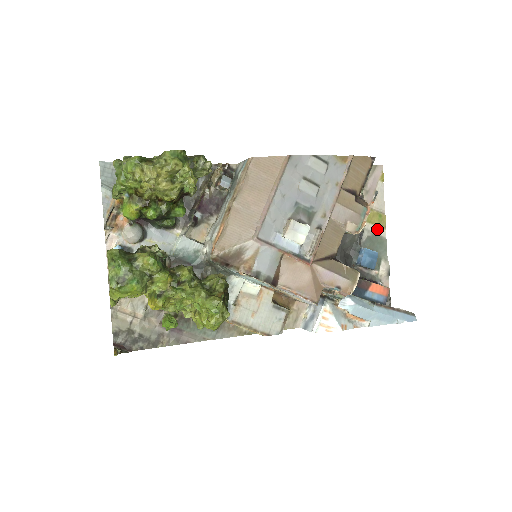
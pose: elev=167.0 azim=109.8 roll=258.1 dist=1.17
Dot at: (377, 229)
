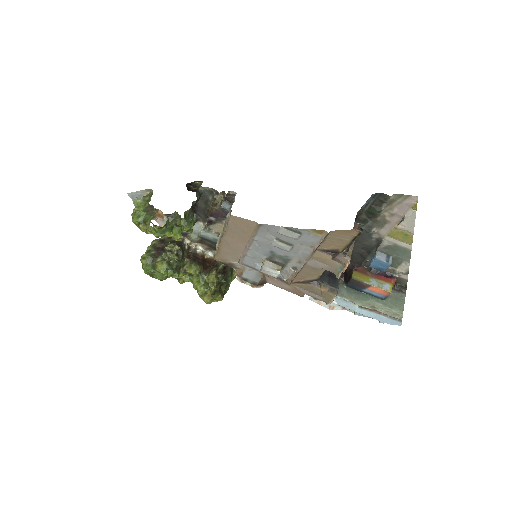
Dot at: (401, 242)
